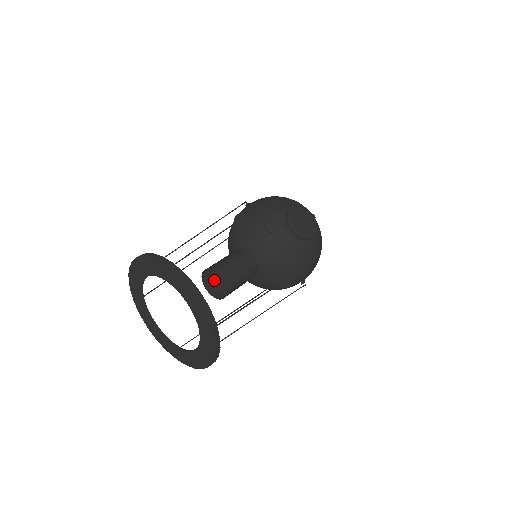
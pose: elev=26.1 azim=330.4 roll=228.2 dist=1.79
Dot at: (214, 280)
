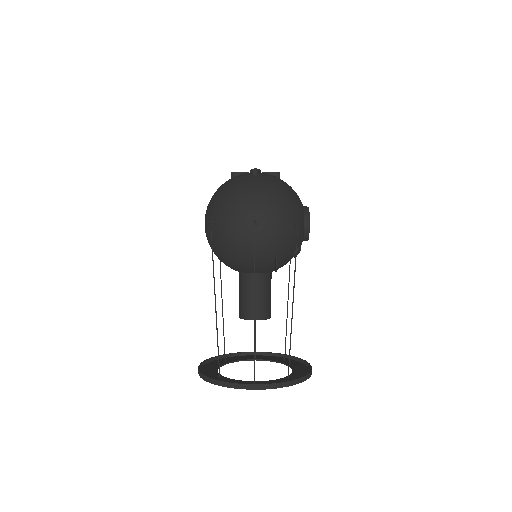
Dot at: occluded
